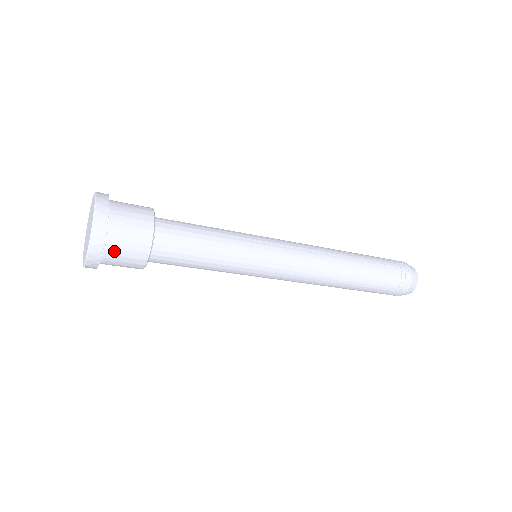
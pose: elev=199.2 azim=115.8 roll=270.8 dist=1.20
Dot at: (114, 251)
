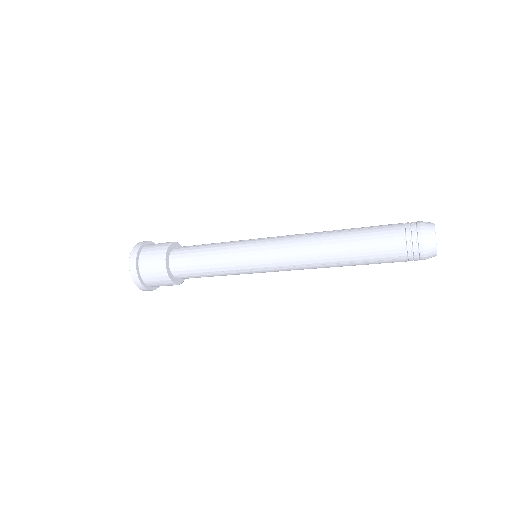
Dot at: (154, 285)
